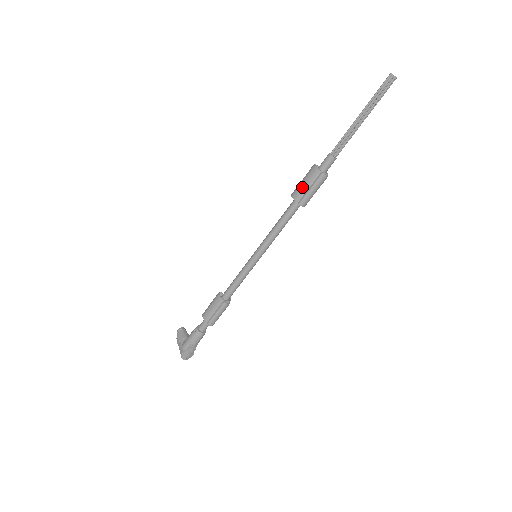
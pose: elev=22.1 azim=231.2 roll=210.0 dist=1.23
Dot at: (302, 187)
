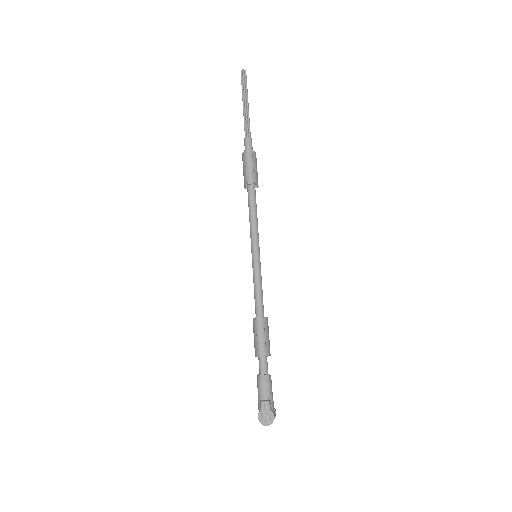
Dot at: (243, 174)
